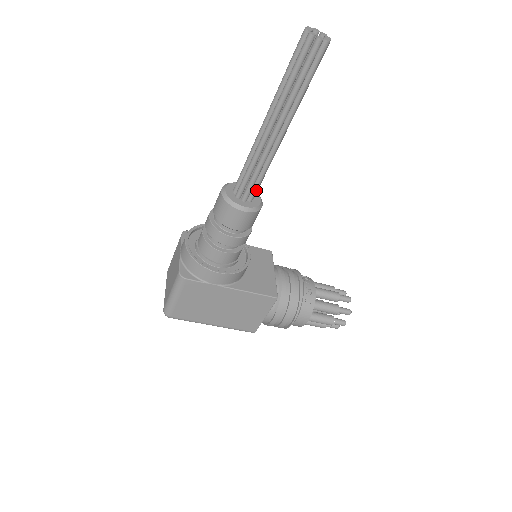
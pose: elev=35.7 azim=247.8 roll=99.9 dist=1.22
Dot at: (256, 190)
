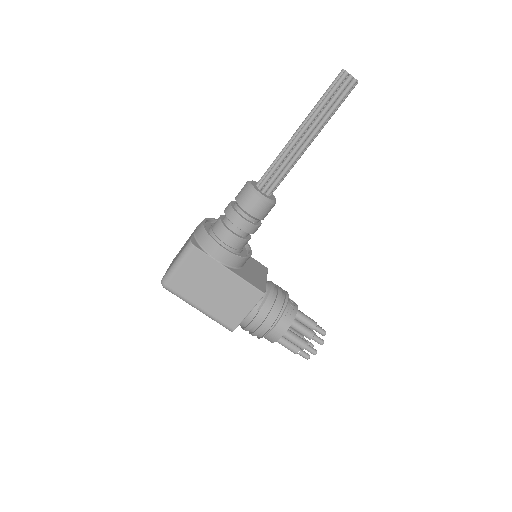
Dot at: (275, 186)
